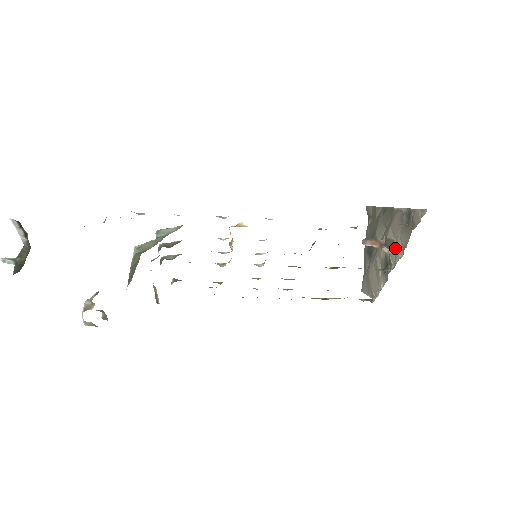
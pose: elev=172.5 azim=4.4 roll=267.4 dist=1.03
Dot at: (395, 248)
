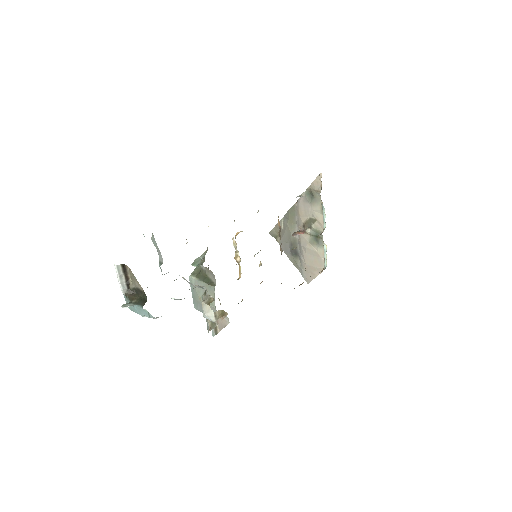
Dot at: (315, 220)
